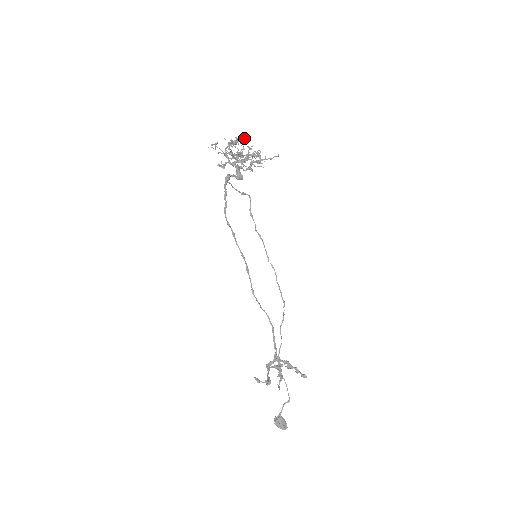
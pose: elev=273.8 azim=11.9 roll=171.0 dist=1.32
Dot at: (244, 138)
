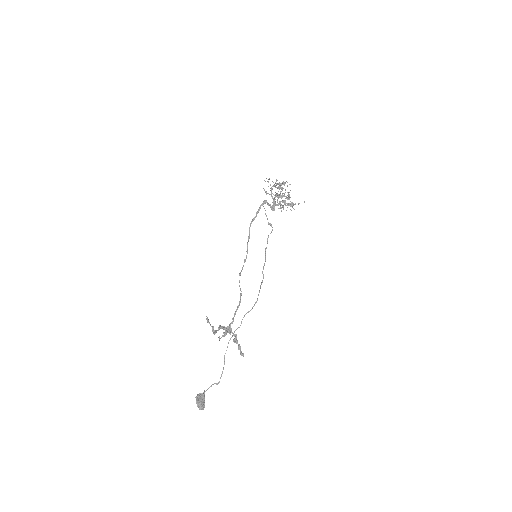
Dot at: occluded
